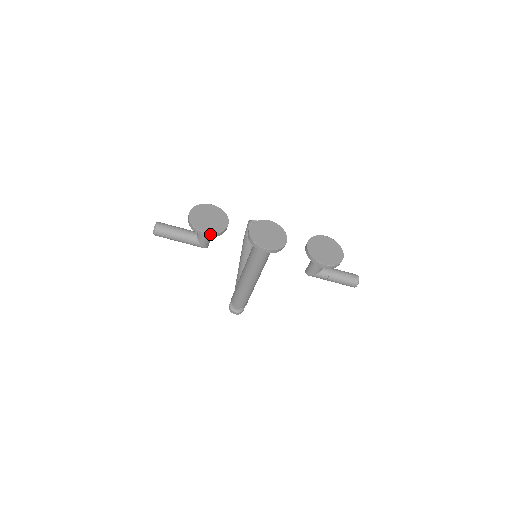
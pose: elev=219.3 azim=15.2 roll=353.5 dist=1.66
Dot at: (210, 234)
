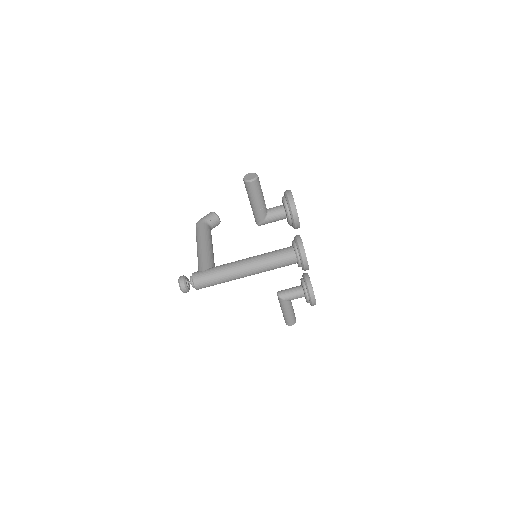
Dot at: (299, 224)
